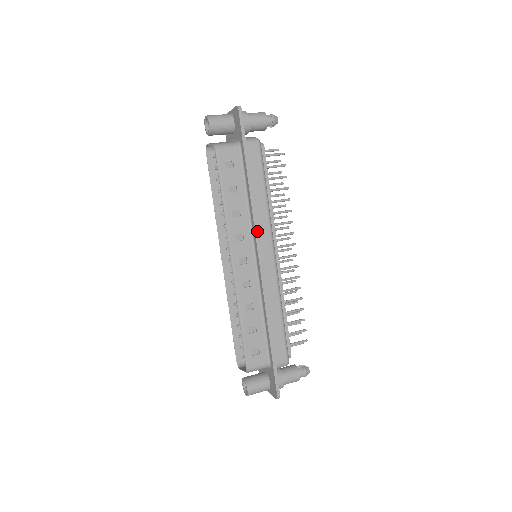
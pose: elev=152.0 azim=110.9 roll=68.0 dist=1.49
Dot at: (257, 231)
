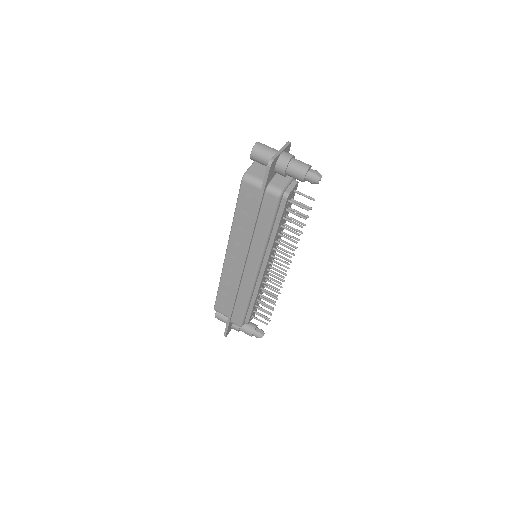
Dot at: (247, 251)
